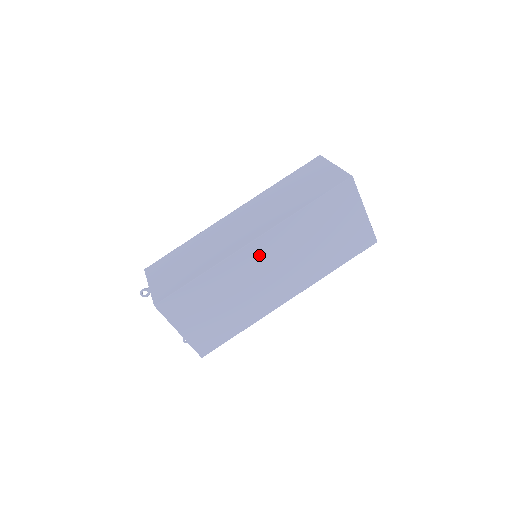
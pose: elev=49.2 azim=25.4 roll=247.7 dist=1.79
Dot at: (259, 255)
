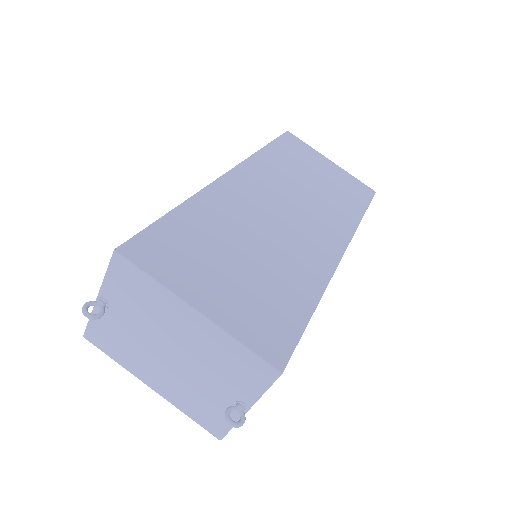
Dot at: (249, 189)
